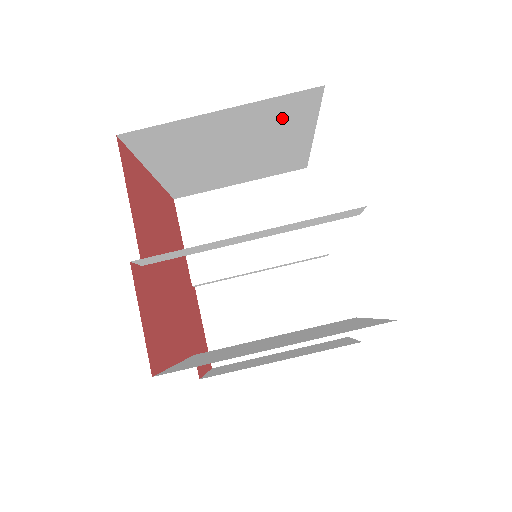
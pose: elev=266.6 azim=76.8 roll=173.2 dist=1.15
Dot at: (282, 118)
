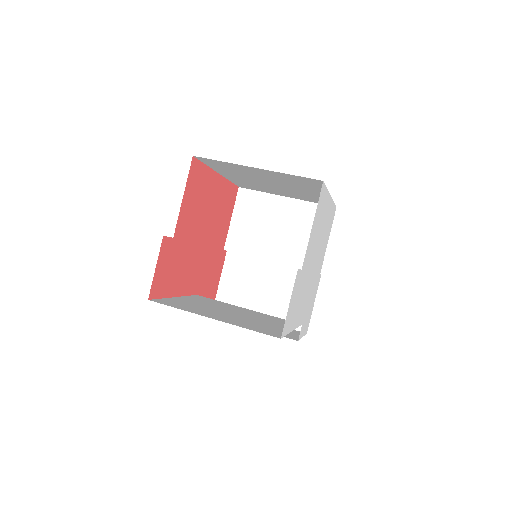
Dot at: (301, 182)
